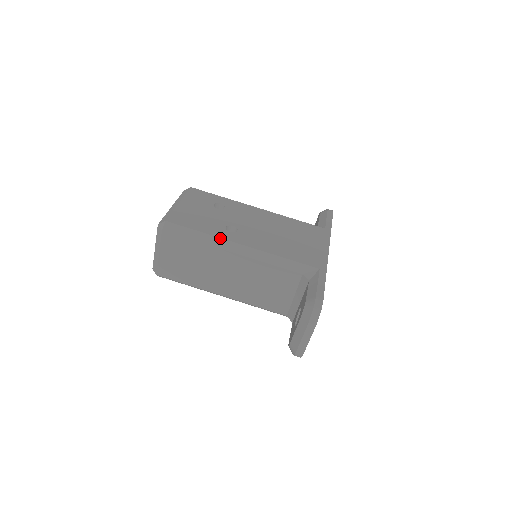
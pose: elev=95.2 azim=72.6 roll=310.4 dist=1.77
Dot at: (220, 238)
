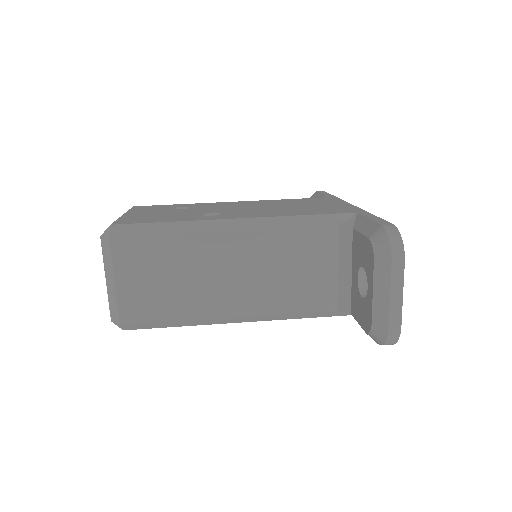
Dot at: (201, 220)
